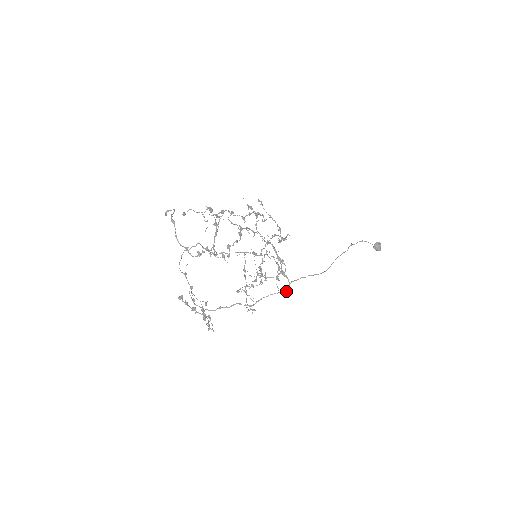
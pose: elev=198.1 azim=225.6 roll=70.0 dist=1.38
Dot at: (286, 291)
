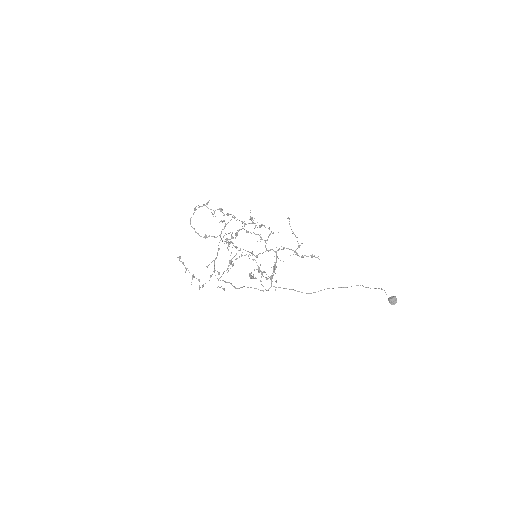
Dot at: occluded
